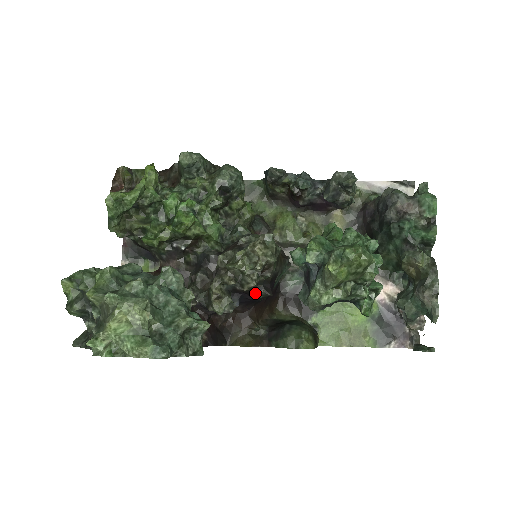
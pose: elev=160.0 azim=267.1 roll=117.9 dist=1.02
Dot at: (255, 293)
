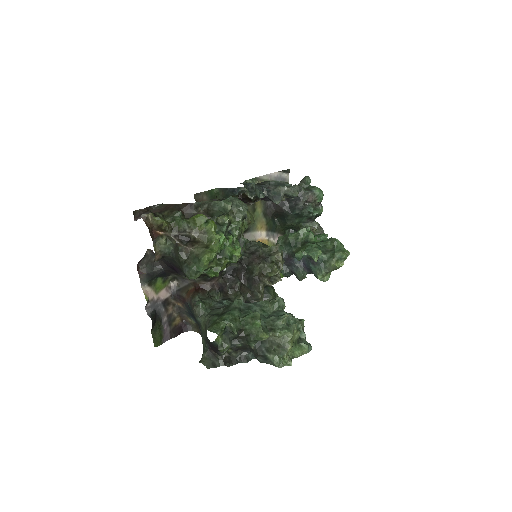
Dot at: occluded
